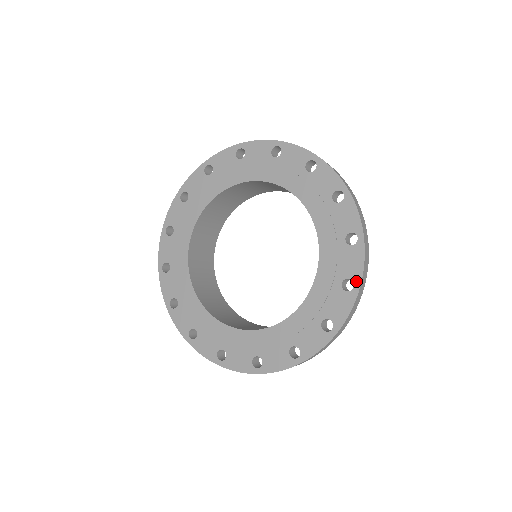
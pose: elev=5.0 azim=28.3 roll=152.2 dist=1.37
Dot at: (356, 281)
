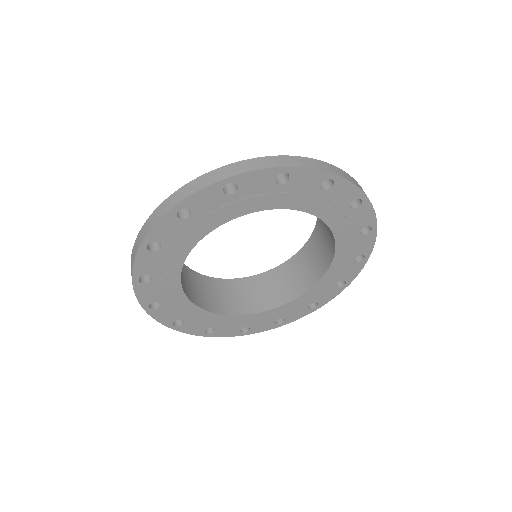
Dot at: (360, 197)
